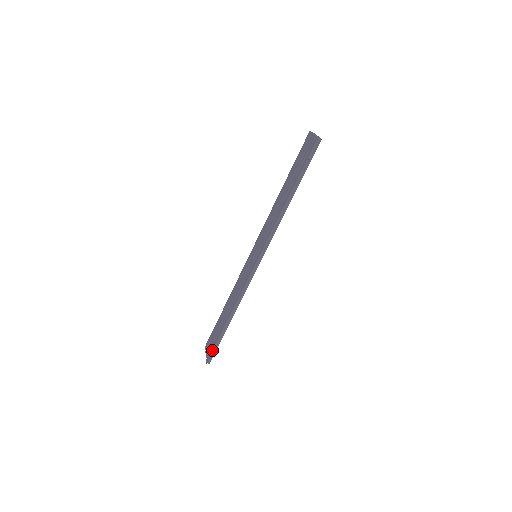
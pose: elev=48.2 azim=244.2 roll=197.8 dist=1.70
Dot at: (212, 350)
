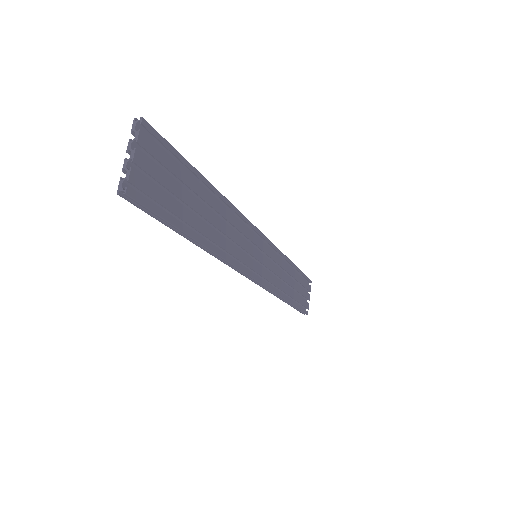
Dot at: (298, 310)
